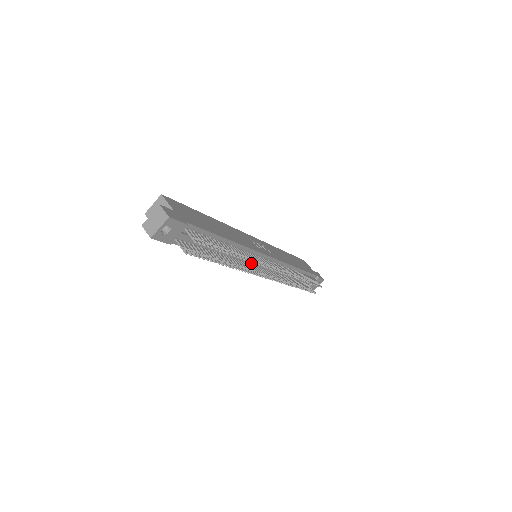
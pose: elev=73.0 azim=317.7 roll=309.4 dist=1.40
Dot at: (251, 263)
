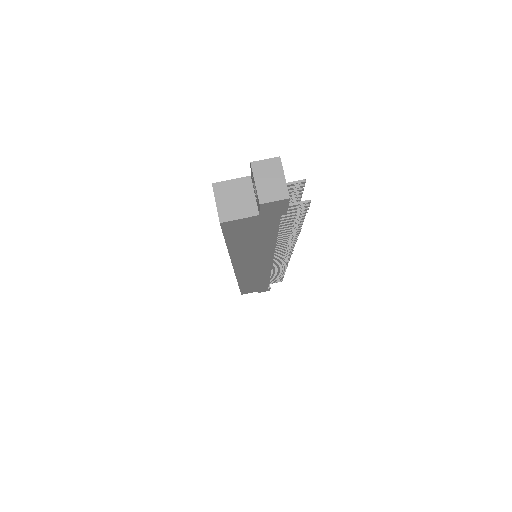
Dot at: occluded
